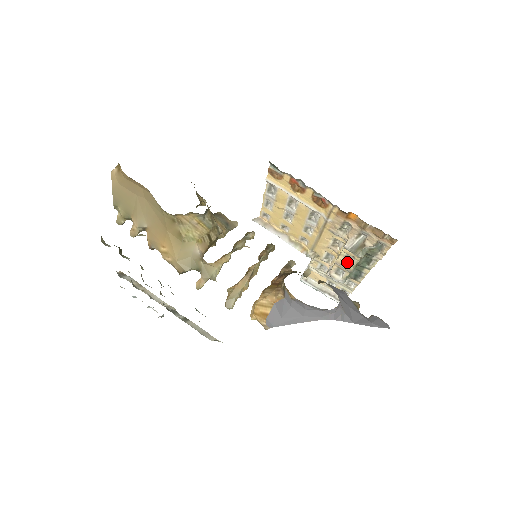
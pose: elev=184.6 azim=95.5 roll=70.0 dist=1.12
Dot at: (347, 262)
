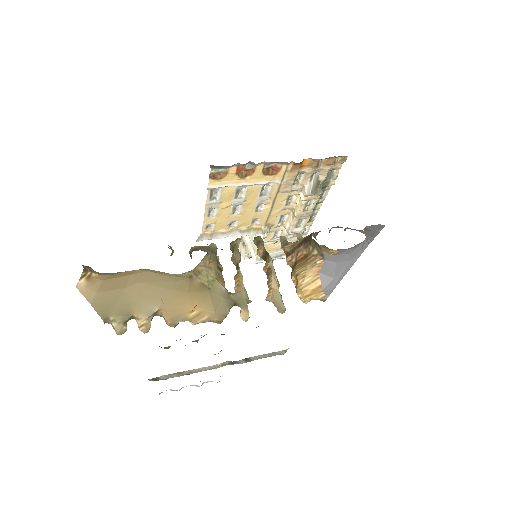
Dot at: (307, 208)
